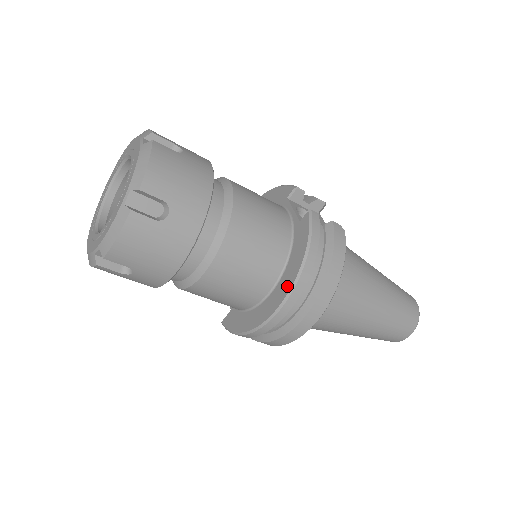
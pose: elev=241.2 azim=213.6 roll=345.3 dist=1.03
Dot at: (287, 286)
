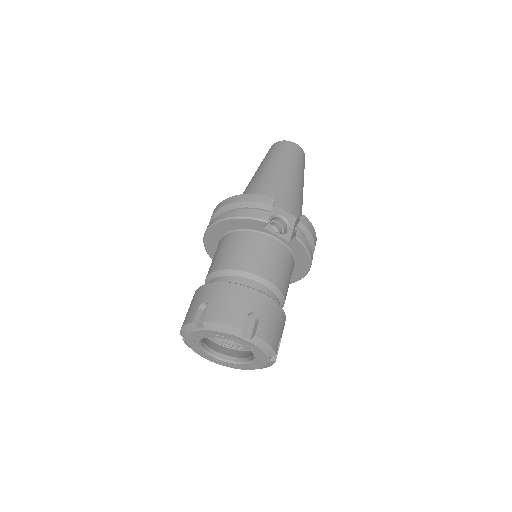
Dot at: (304, 271)
